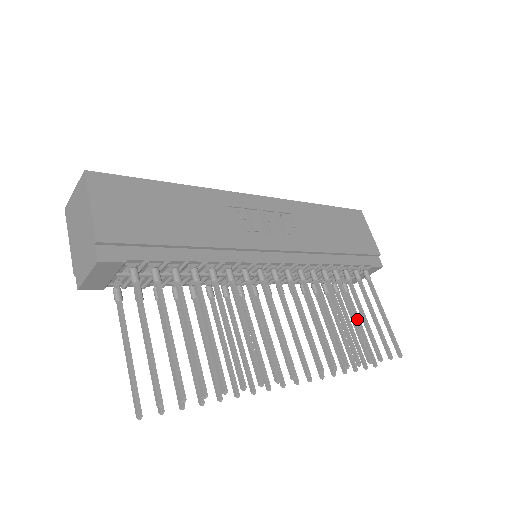
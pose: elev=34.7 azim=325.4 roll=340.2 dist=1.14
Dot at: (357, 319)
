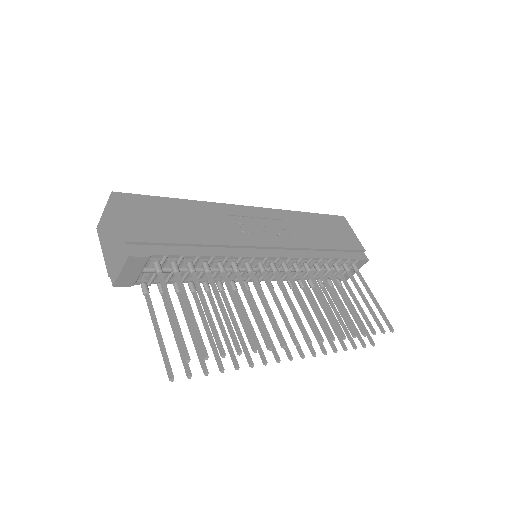
Dot at: (352, 307)
